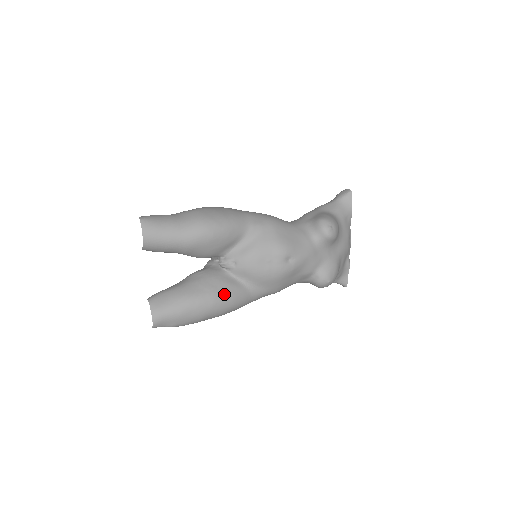
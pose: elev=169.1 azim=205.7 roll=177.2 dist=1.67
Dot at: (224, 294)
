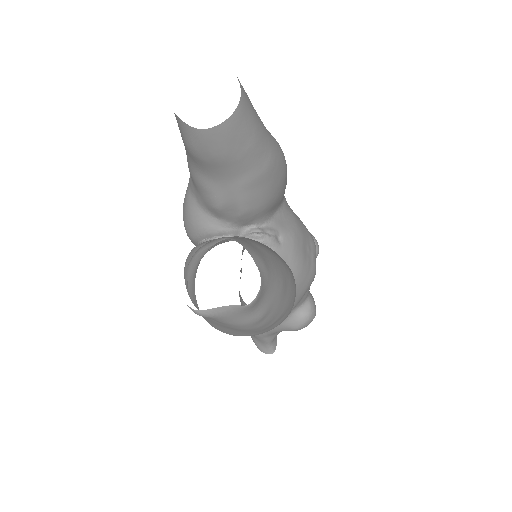
Dot at: occluded
